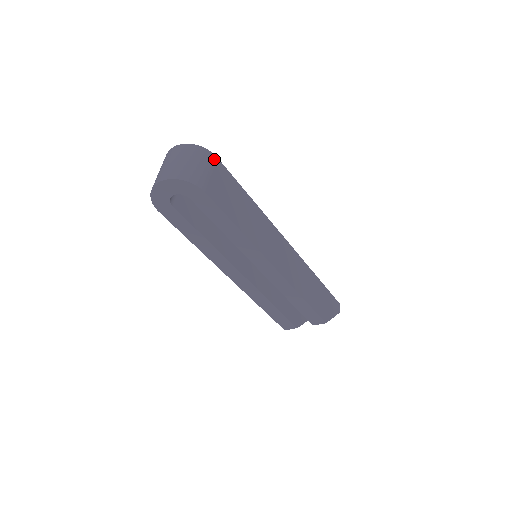
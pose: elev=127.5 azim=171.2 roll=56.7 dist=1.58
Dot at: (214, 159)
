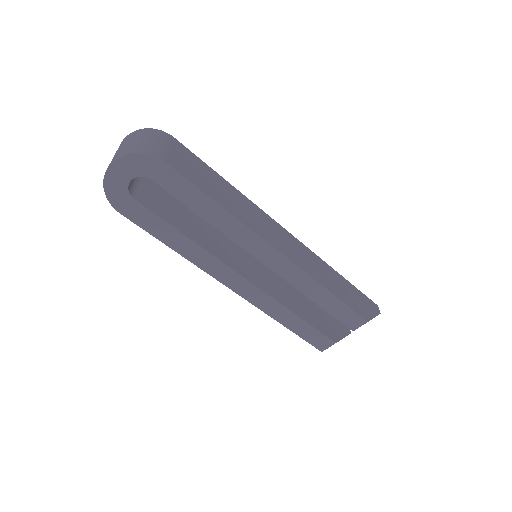
Dot at: (171, 138)
